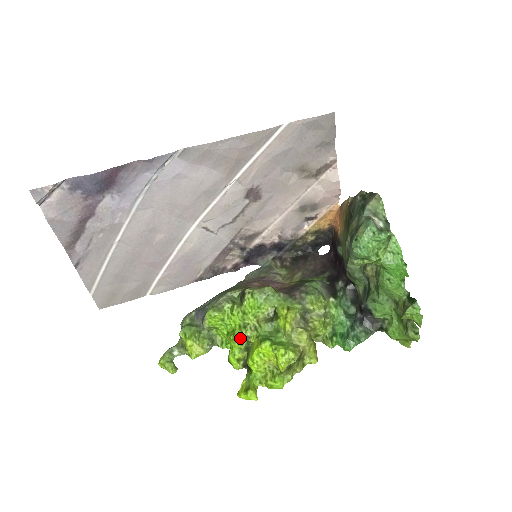
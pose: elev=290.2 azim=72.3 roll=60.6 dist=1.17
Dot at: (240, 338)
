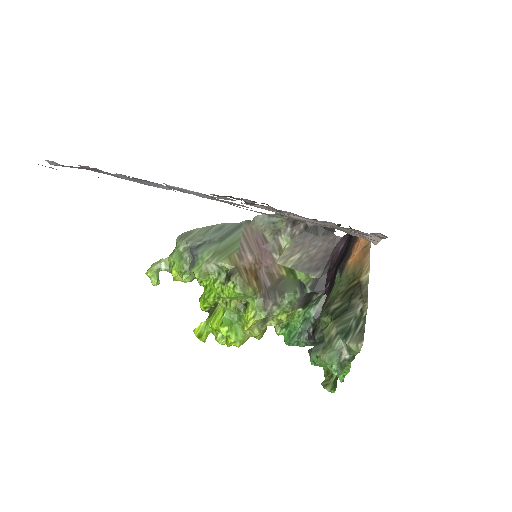
Dot at: (212, 302)
